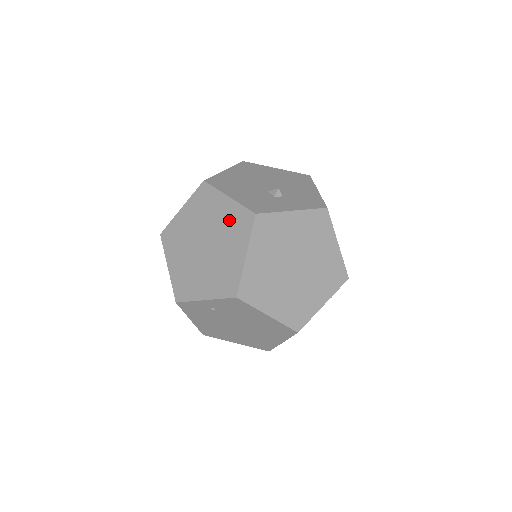
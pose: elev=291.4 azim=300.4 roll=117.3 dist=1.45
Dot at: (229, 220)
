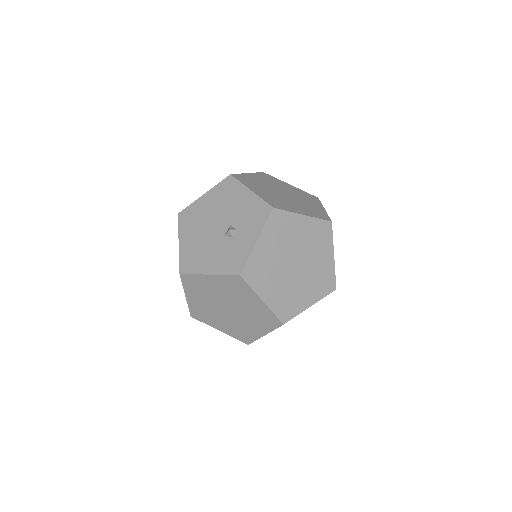
Dot at: (226, 288)
